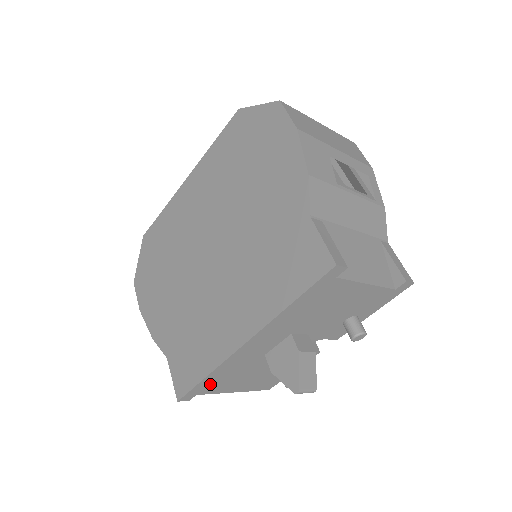
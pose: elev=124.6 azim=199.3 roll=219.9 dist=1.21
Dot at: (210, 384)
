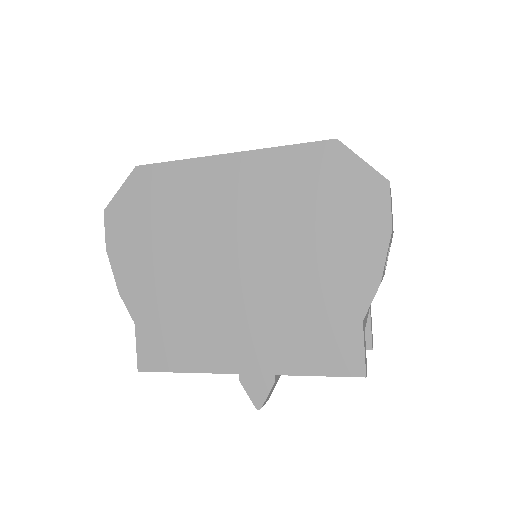
Dot at: occluded
